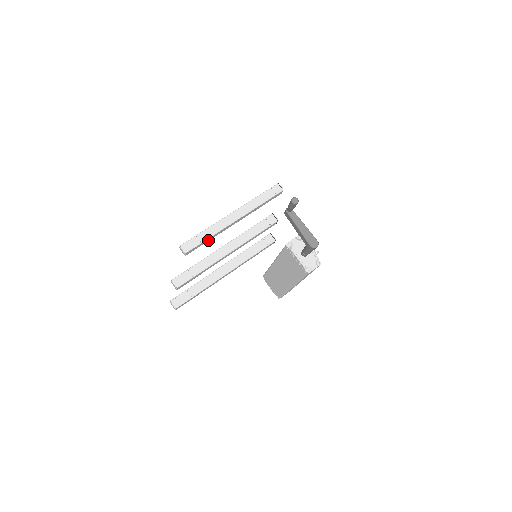
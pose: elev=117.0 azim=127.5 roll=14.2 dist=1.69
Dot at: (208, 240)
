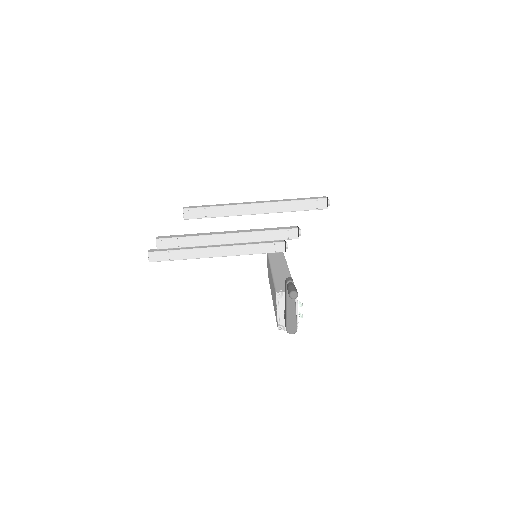
Dot at: occluded
